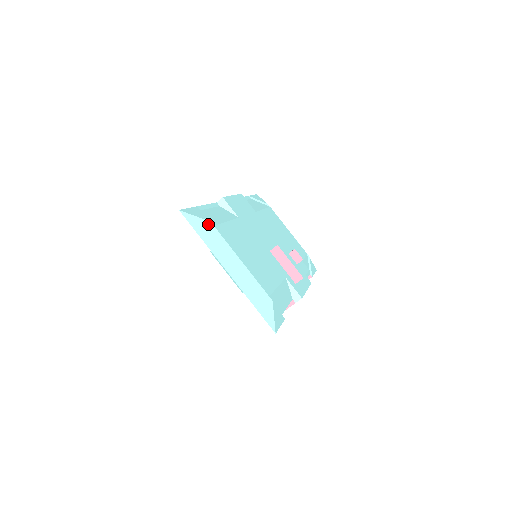
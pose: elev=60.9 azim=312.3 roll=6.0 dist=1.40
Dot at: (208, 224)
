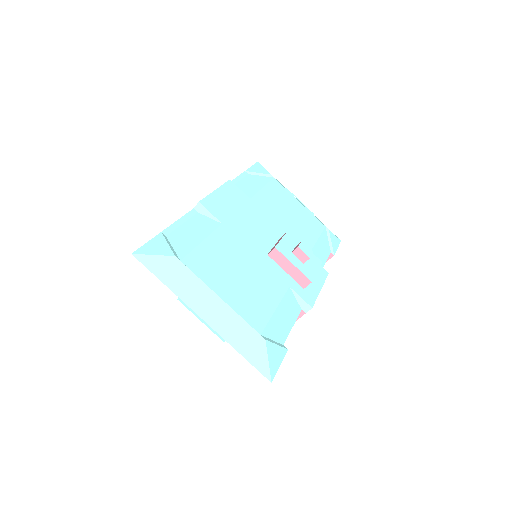
Dot at: (172, 261)
